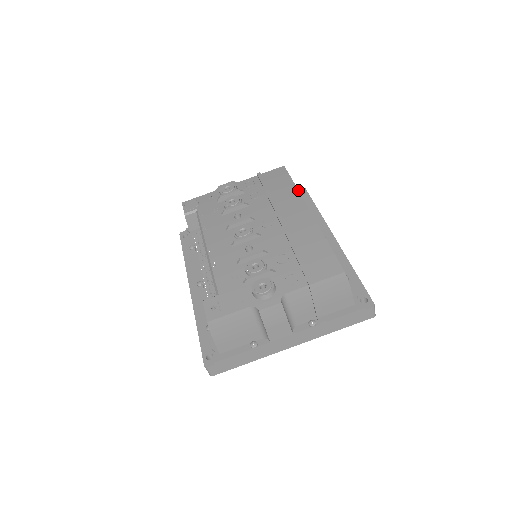
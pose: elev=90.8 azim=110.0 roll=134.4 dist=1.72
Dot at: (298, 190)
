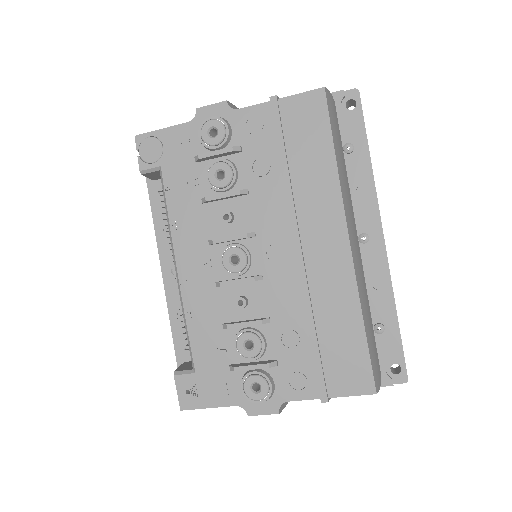
Dot at: (339, 182)
